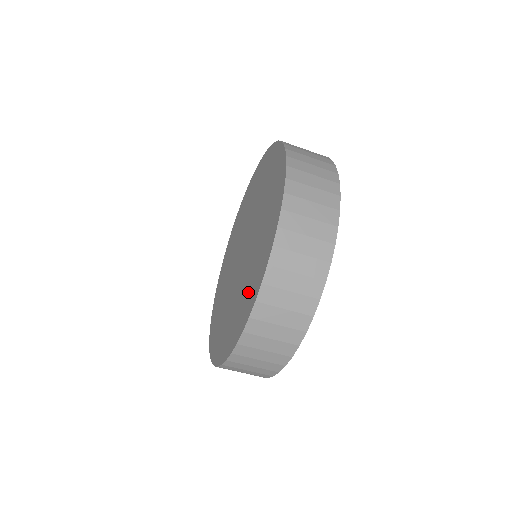
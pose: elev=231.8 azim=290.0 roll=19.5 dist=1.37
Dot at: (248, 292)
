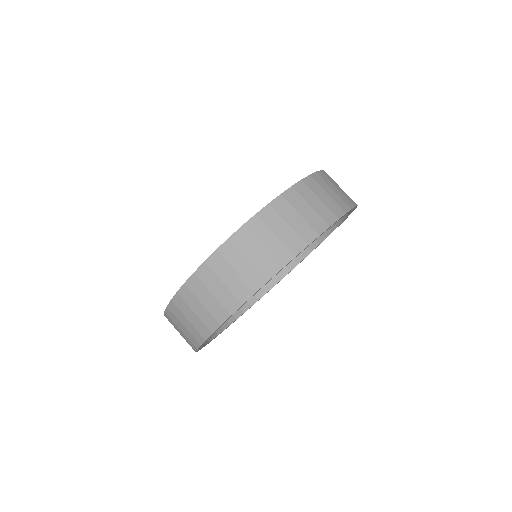
Dot at: occluded
